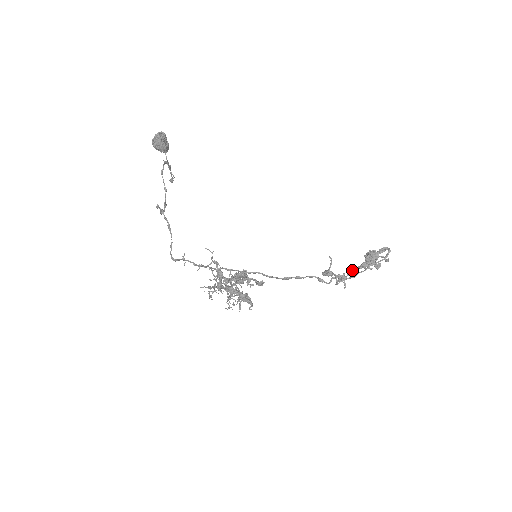
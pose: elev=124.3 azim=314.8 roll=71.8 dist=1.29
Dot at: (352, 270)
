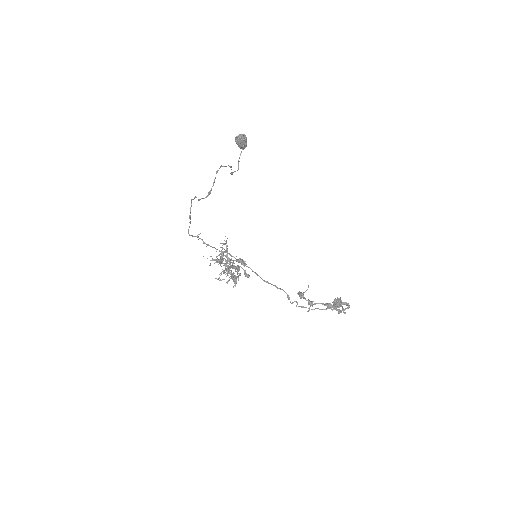
Dot at: (320, 303)
